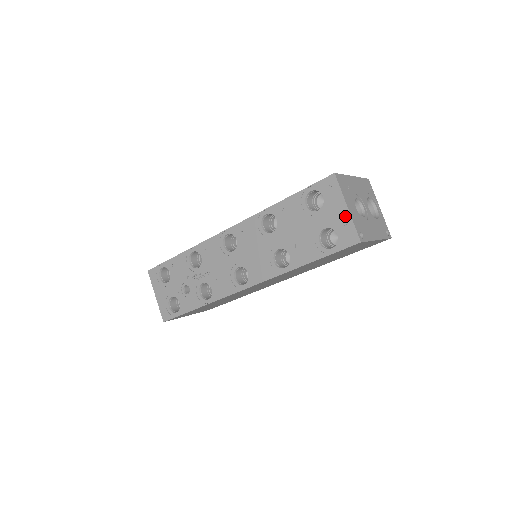
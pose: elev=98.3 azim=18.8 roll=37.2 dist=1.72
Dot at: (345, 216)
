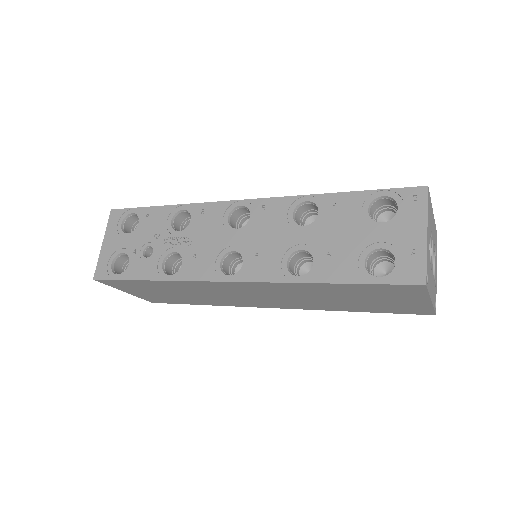
Dot at: (418, 243)
